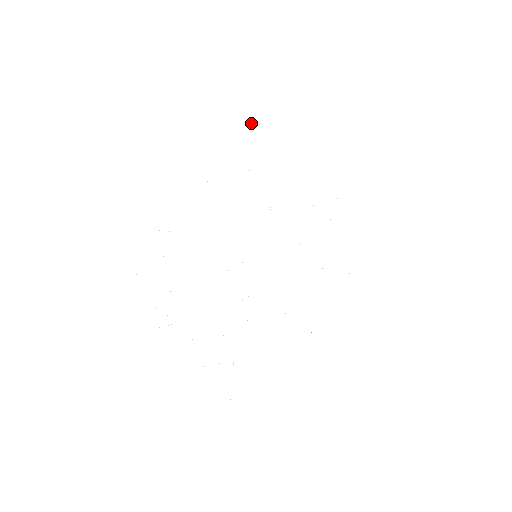
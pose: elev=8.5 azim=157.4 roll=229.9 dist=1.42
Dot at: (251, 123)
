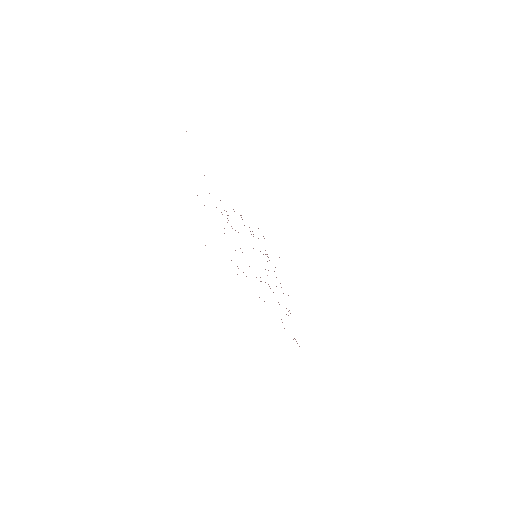
Dot at: occluded
